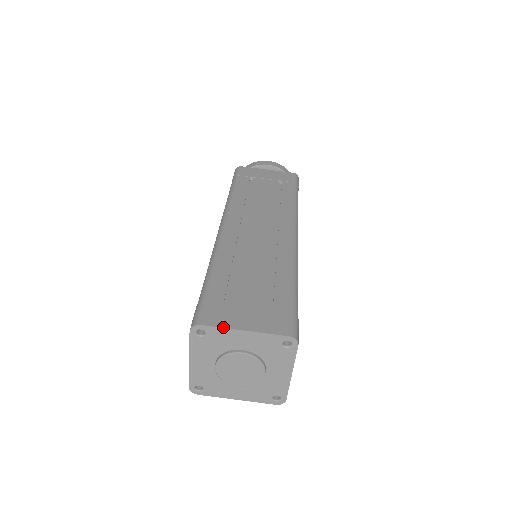
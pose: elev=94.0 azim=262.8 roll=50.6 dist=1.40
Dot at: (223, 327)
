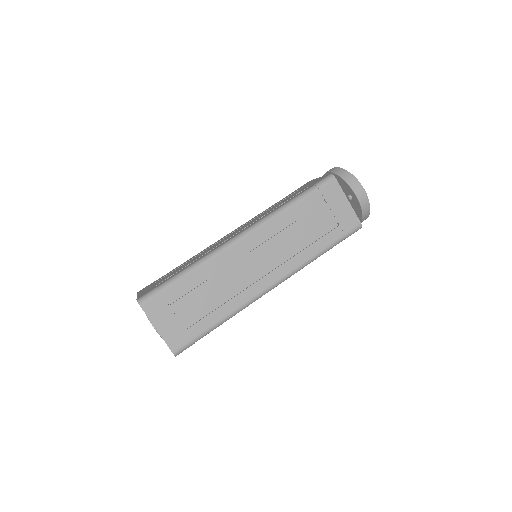
Dot at: (149, 318)
